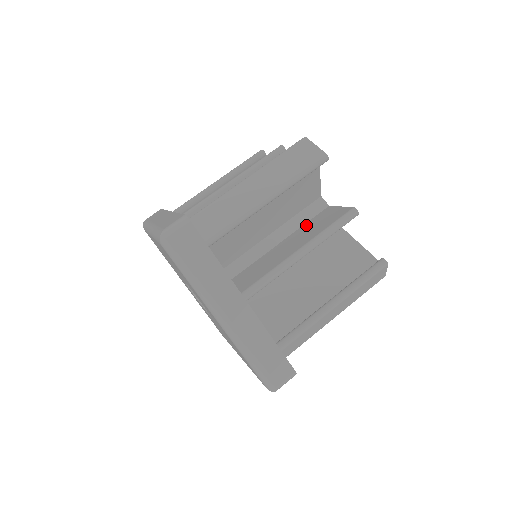
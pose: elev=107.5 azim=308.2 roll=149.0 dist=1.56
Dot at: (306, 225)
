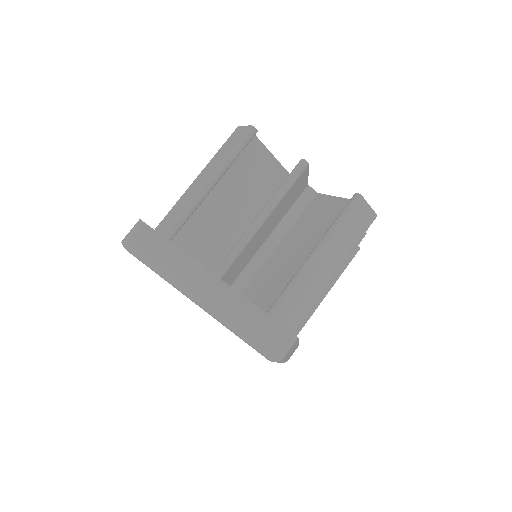
Dot at: occluded
